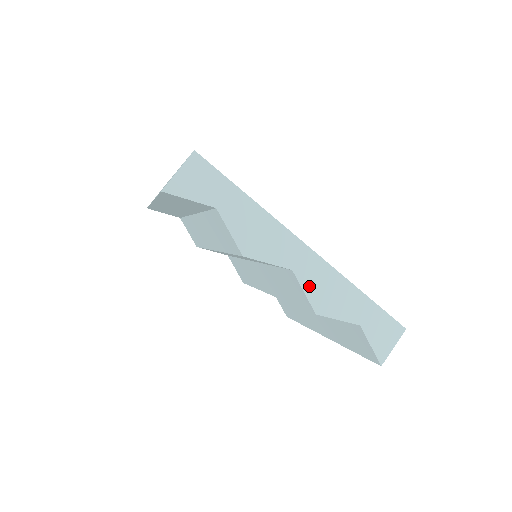
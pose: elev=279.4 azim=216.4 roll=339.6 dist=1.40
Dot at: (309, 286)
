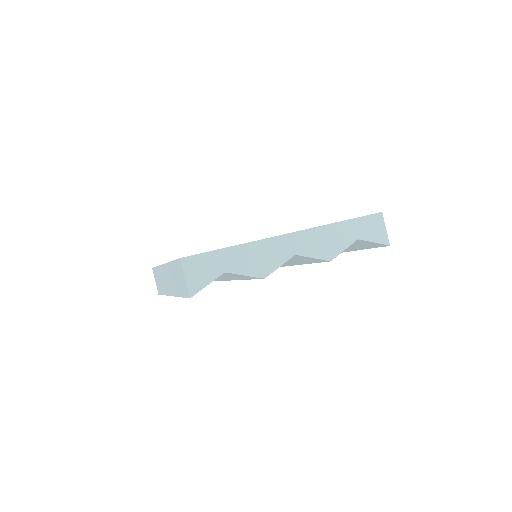
Dot at: (312, 252)
